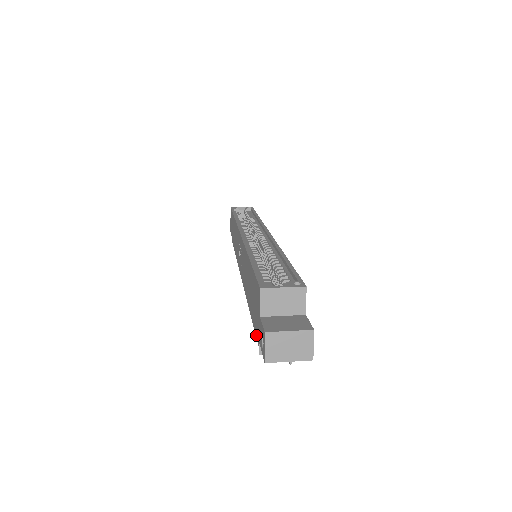
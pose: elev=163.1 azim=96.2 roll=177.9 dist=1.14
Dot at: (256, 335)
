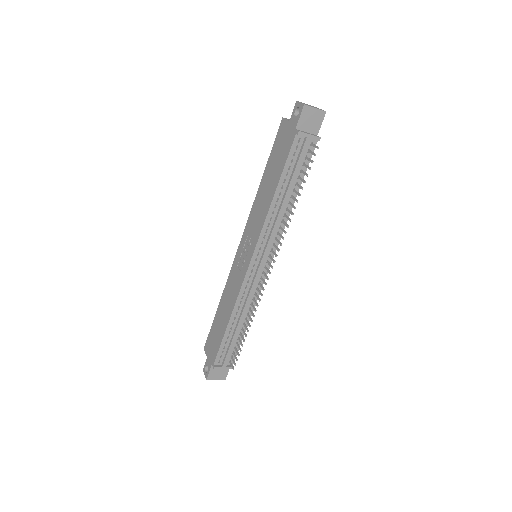
Dot at: (291, 144)
